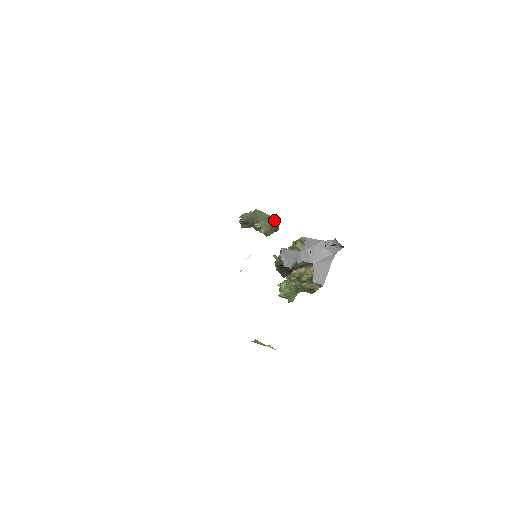
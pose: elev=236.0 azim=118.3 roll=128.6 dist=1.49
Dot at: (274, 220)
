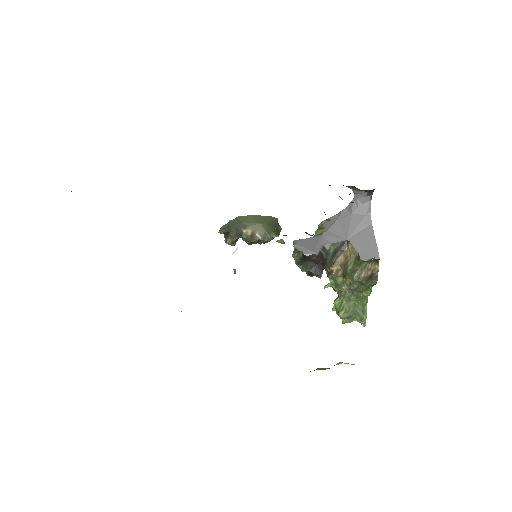
Dot at: (266, 218)
